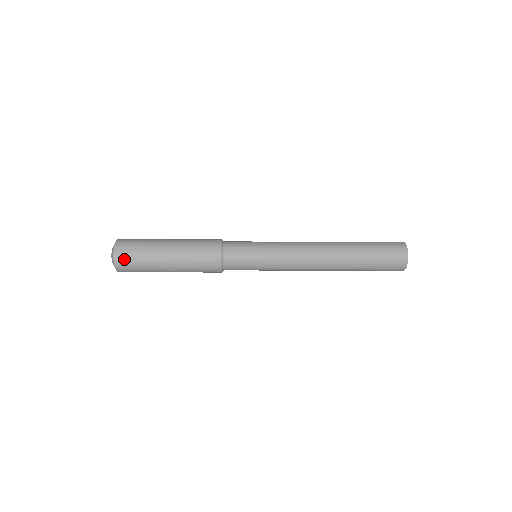
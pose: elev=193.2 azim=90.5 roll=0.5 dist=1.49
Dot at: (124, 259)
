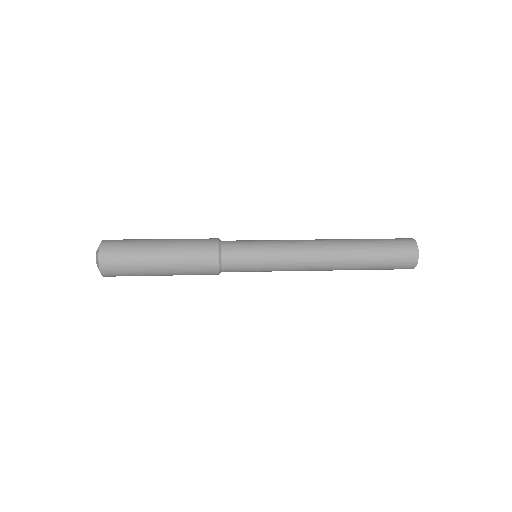
Dot at: (111, 263)
